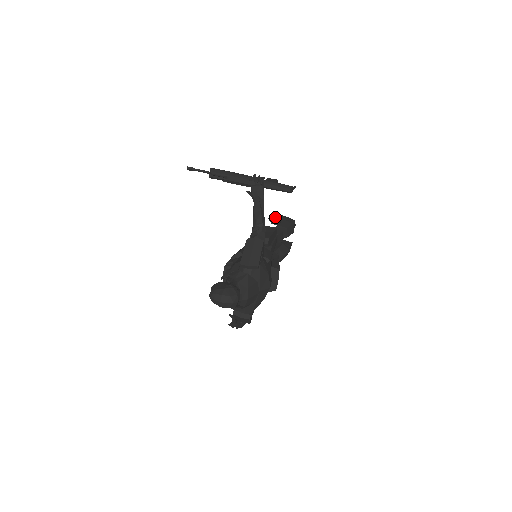
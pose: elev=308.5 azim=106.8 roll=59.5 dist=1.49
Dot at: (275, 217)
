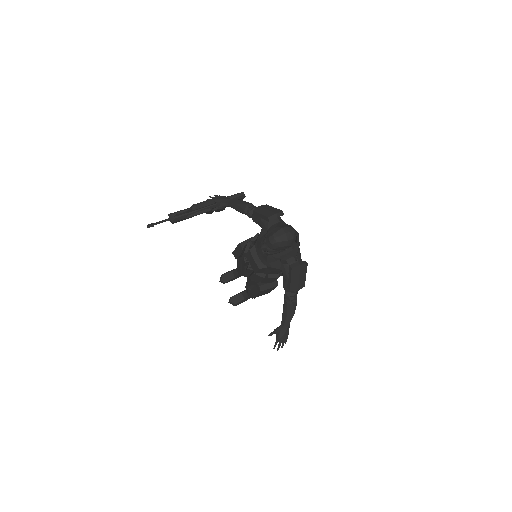
Dot at: (225, 274)
